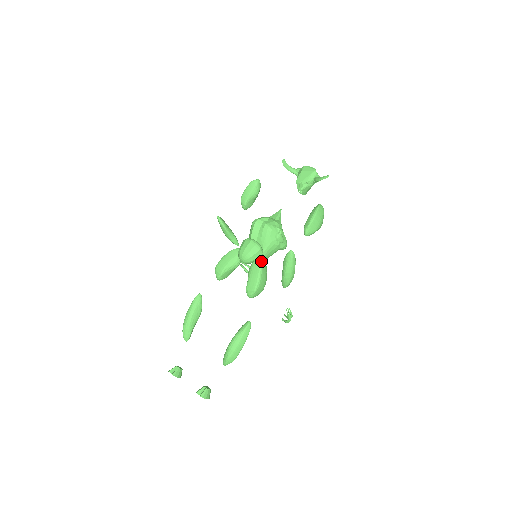
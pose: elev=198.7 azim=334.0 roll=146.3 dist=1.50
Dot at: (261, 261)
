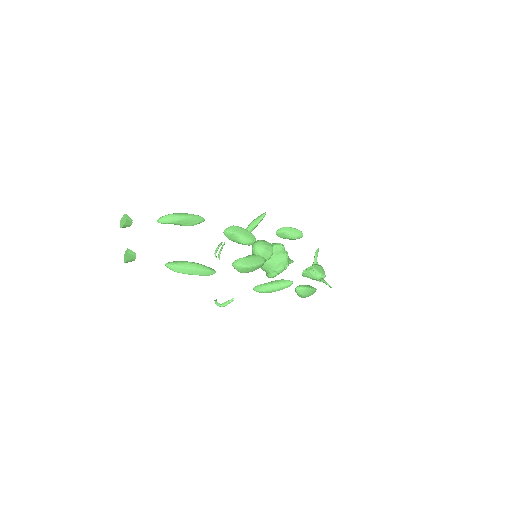
Dot at: occluded
